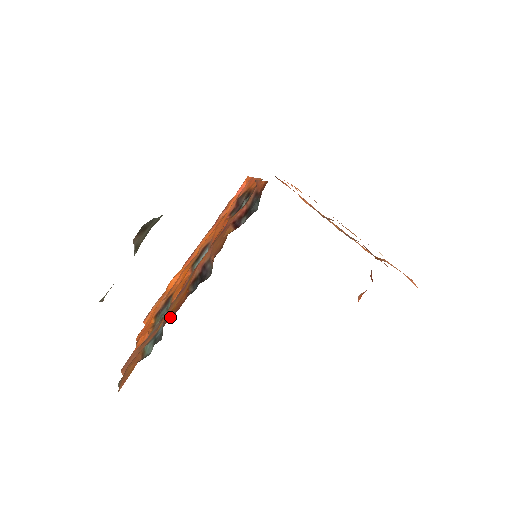
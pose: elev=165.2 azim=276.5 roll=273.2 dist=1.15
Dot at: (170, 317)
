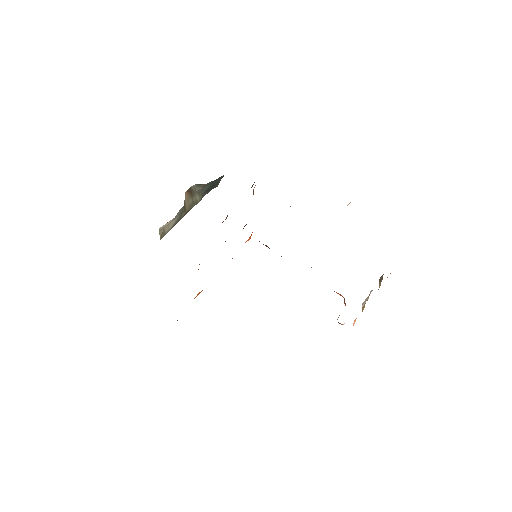
Dot at: occluded
